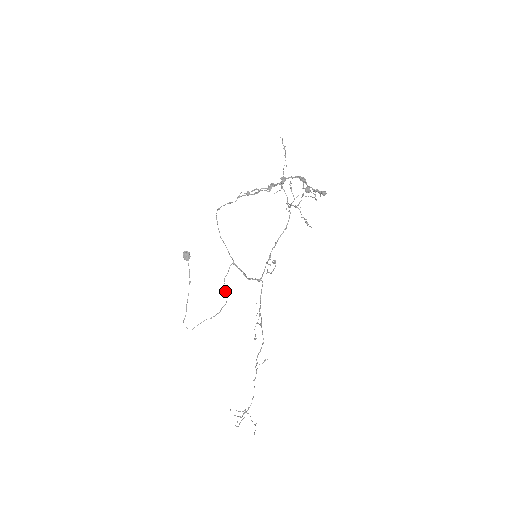
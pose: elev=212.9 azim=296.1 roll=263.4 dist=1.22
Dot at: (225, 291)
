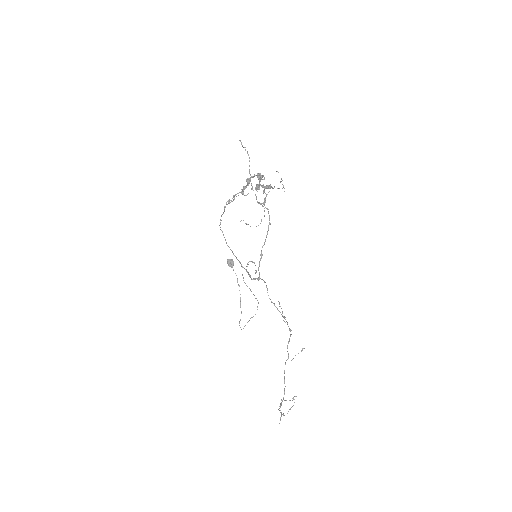
Dot at: occluded
